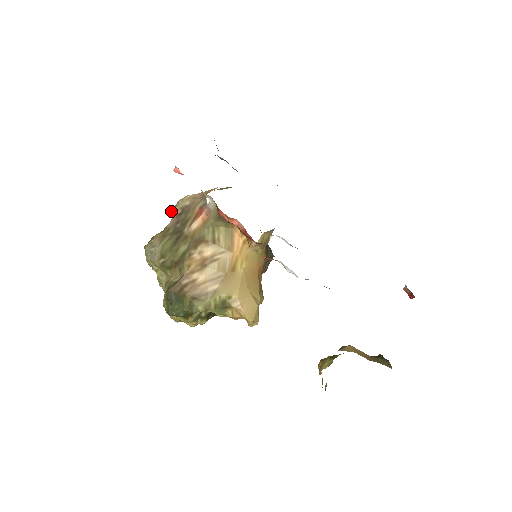
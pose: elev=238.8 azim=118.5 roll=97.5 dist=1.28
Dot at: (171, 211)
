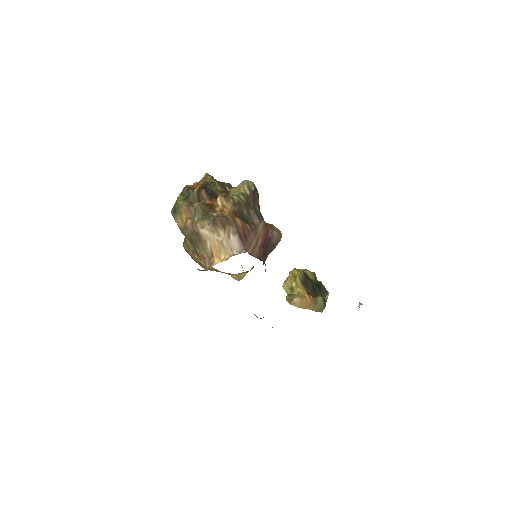
Dot at: (194, 209)
